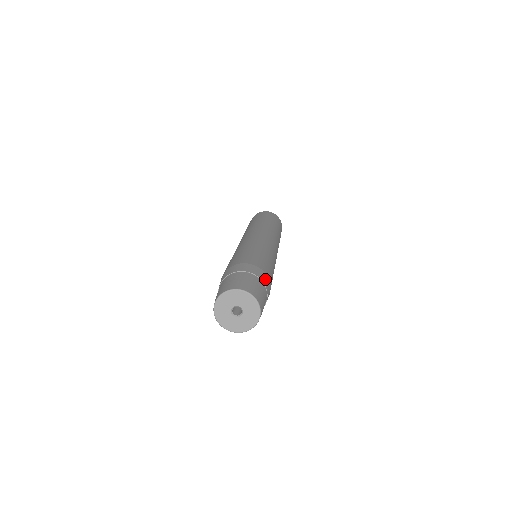
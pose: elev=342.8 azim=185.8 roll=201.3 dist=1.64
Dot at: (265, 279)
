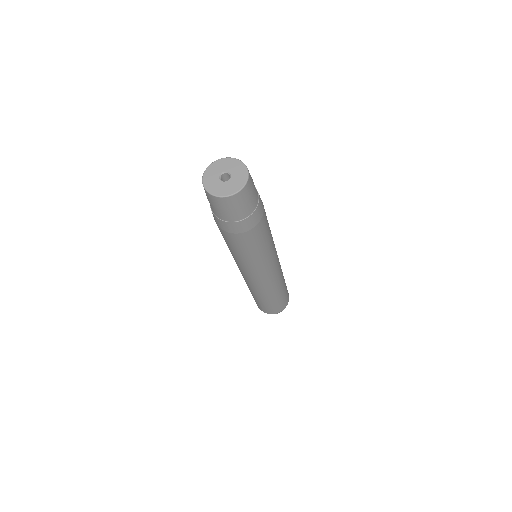
Dot at: (261, 209)
